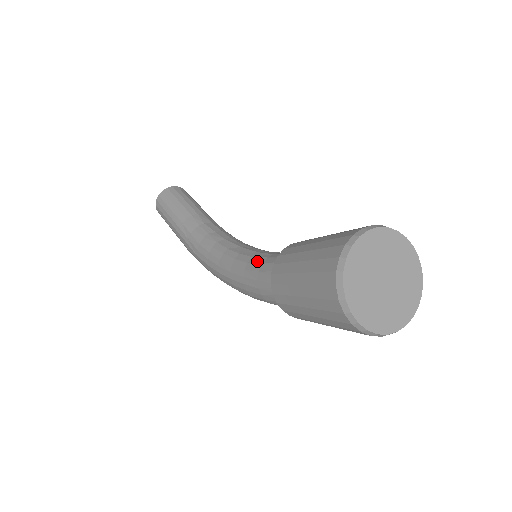
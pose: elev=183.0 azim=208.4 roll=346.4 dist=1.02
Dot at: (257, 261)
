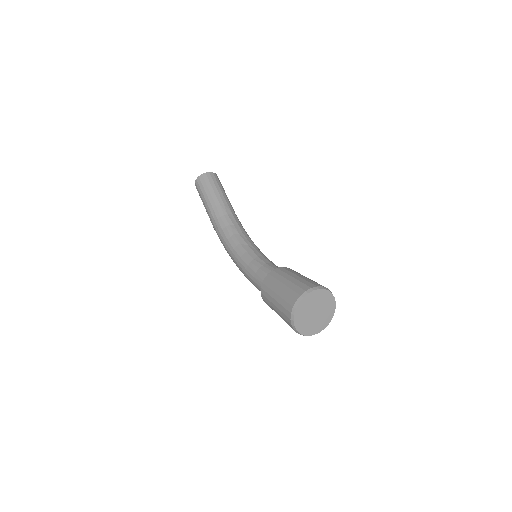
Dot at: (256, 265)
